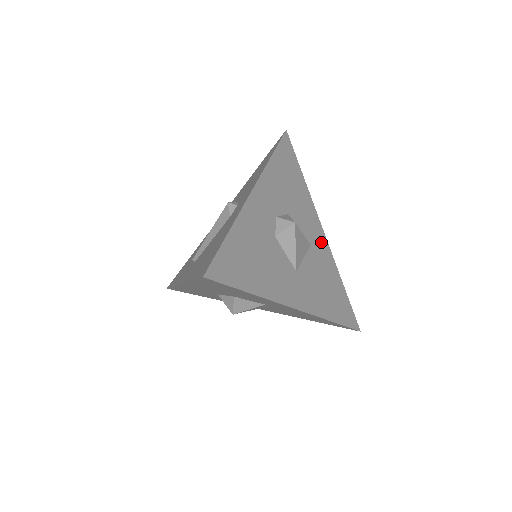
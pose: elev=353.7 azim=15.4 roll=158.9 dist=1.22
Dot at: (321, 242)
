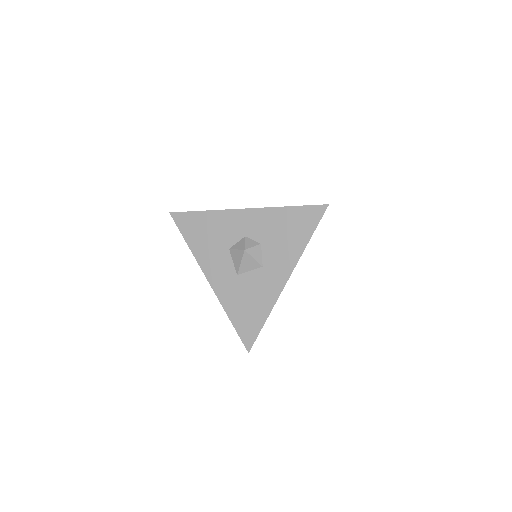
Dot at: occluded
